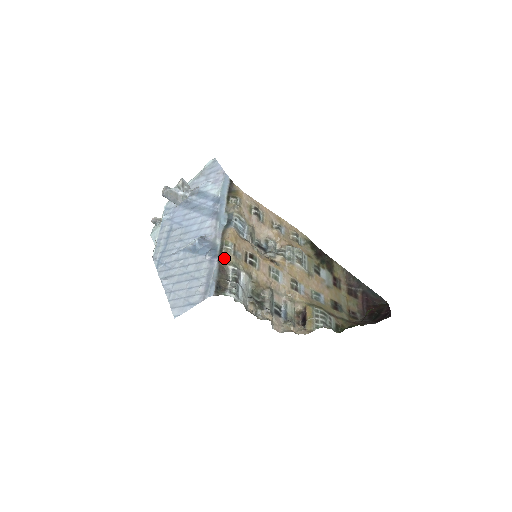
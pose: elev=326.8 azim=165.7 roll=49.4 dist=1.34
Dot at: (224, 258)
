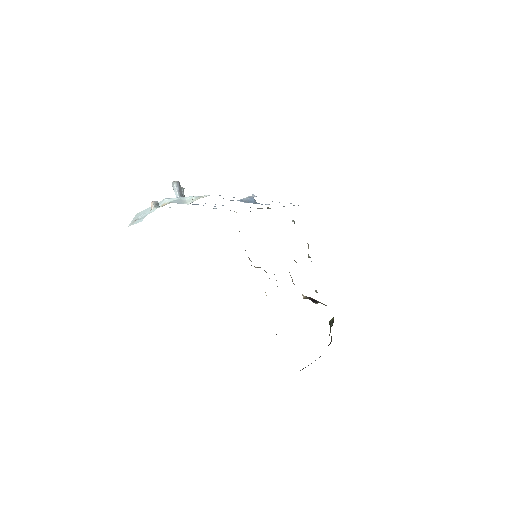
Dot at: occluded
